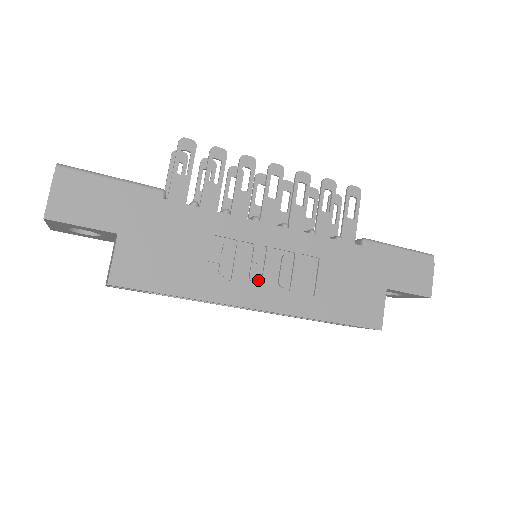
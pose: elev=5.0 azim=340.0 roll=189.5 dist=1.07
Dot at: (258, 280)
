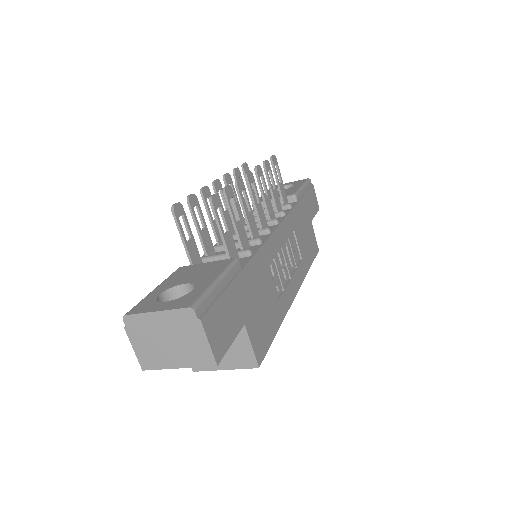
Dot at: (287, 276)
